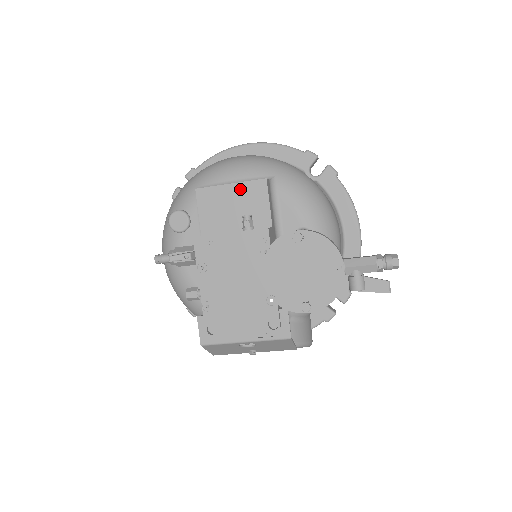
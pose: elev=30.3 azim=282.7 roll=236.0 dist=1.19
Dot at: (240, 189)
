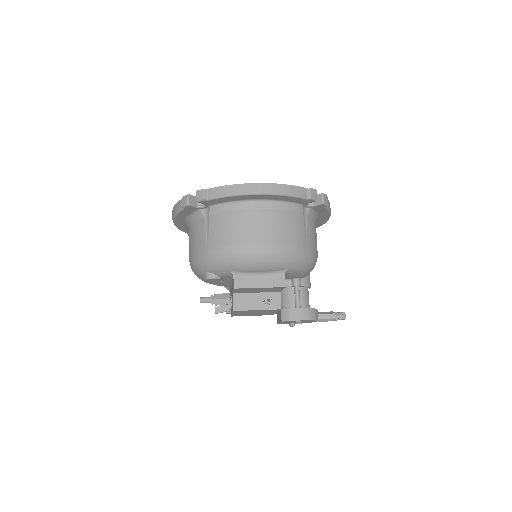
Dot at: (266, 288)
